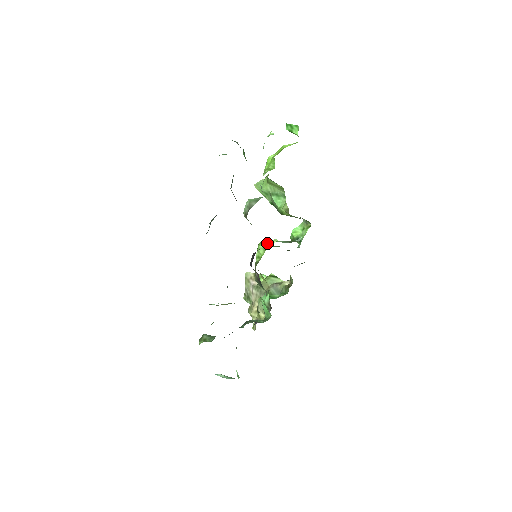
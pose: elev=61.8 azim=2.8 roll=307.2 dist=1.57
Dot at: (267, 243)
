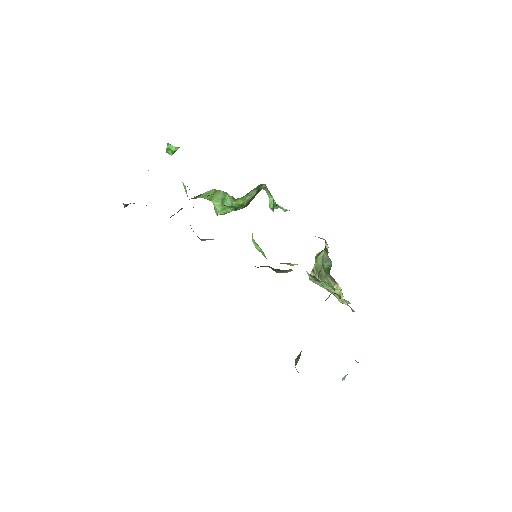
Dot at: (252, 237)
